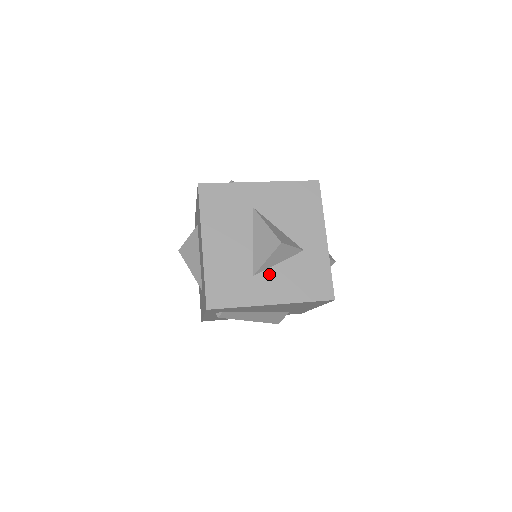
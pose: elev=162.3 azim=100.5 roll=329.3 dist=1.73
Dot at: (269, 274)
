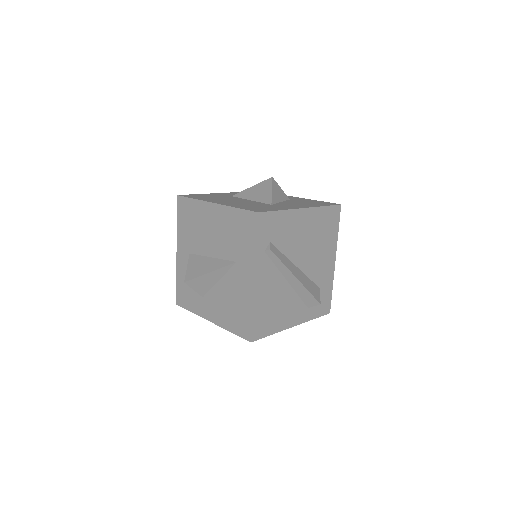
Dot at: (281, 204)
